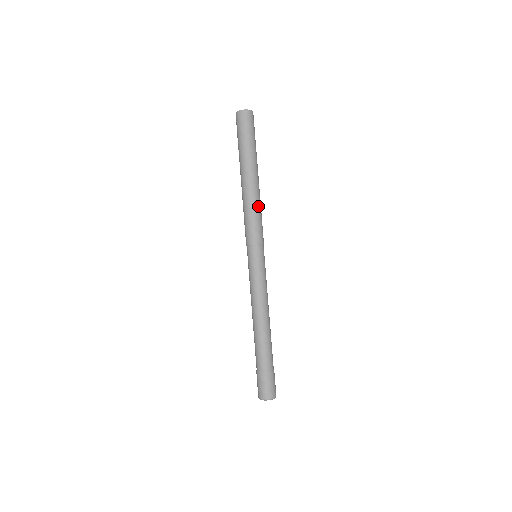
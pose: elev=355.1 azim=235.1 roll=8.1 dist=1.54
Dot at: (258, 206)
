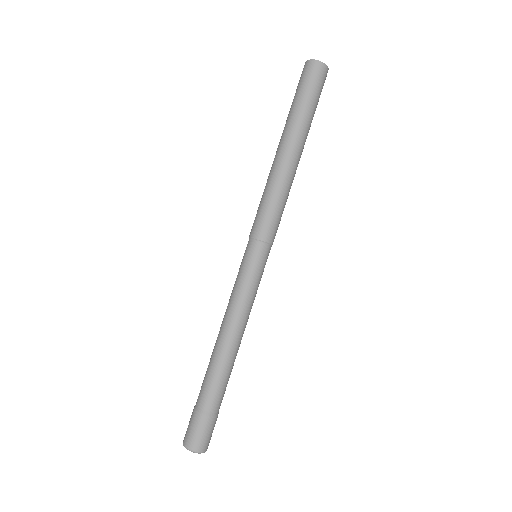
Dot at: (288, 195)
